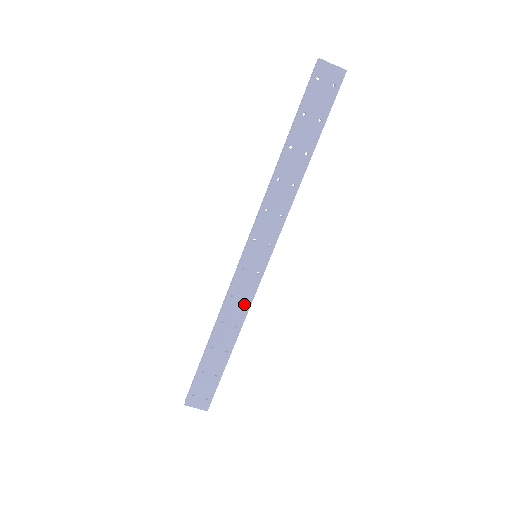
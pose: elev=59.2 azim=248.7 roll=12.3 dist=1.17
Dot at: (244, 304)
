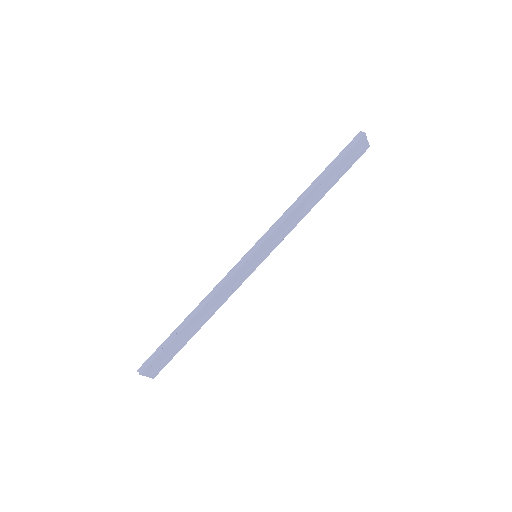
Dot at: (230, 292)
